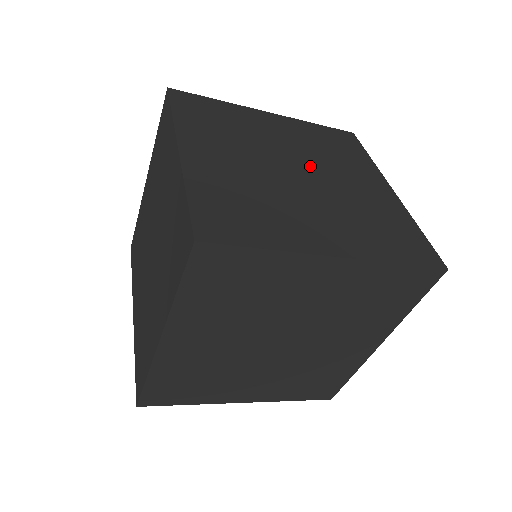
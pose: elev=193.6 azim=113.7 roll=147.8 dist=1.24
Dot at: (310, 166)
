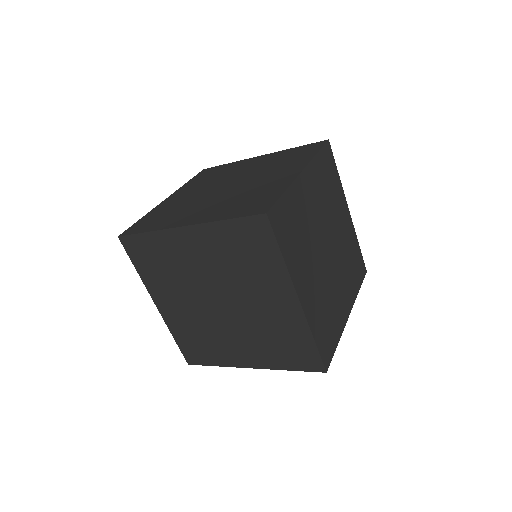
Dot at: (243, 179)
